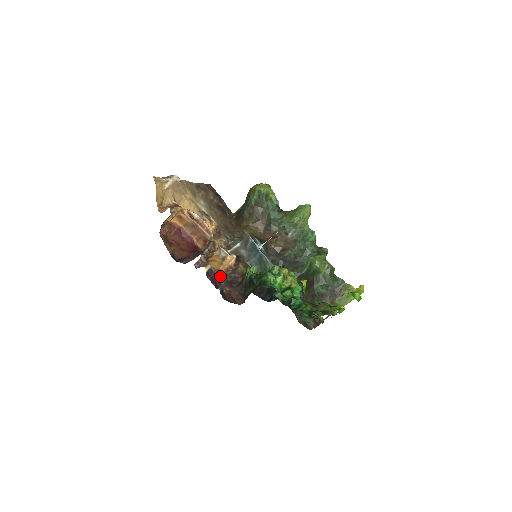
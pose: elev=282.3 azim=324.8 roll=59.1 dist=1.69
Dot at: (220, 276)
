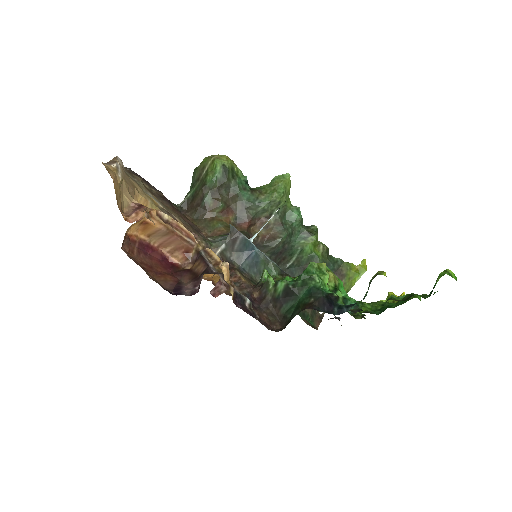
Dot at: (246, 298)
